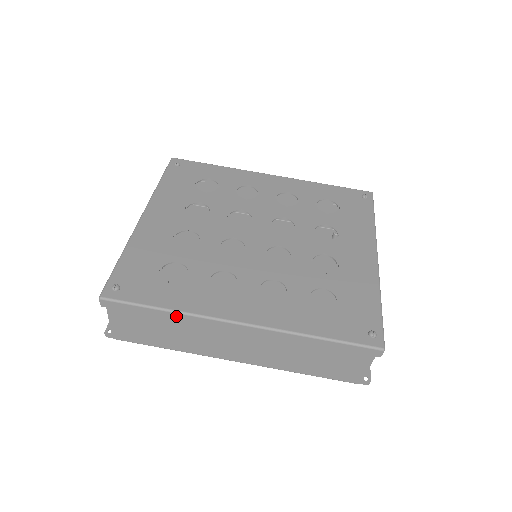
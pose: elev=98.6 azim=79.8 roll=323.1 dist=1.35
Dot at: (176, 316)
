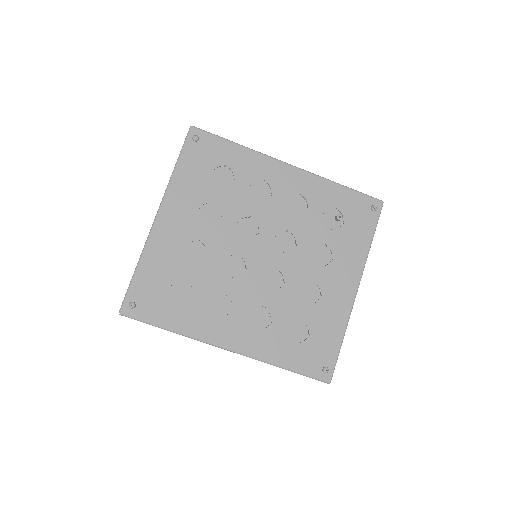
Dot at: (179, 334)
